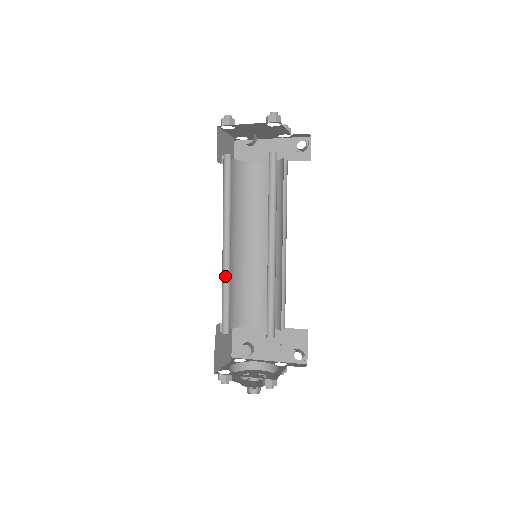
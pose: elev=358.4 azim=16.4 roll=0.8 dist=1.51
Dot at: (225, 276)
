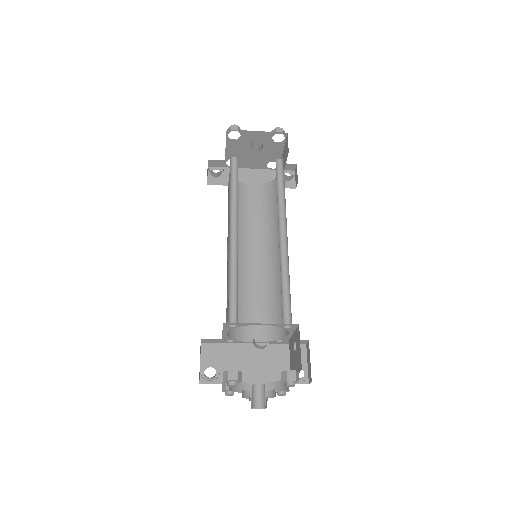
Dot at: (230, 265)
